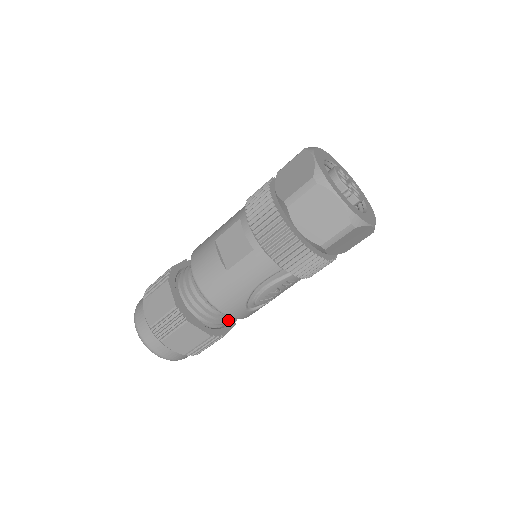
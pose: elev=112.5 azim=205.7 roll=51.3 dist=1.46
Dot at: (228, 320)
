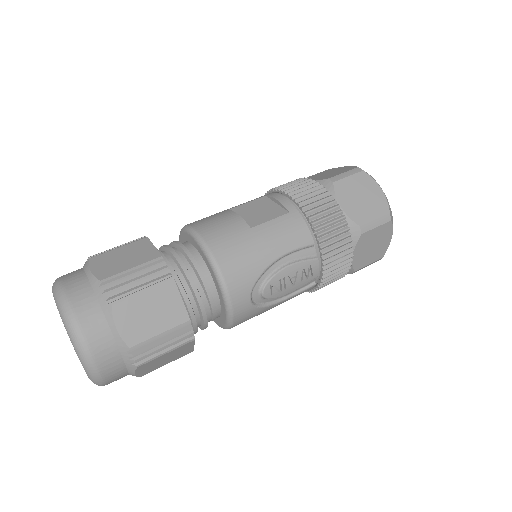
Dot at: (203, 322)
